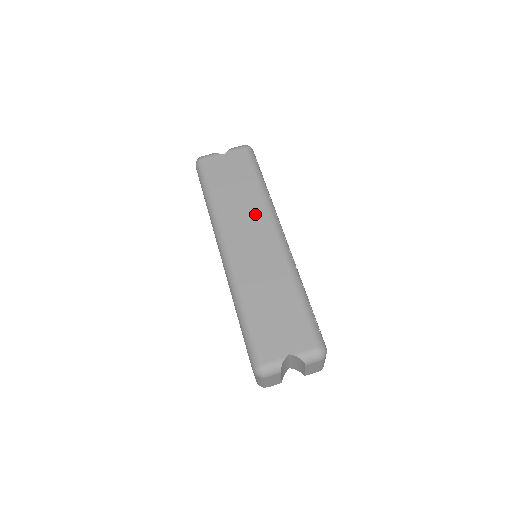
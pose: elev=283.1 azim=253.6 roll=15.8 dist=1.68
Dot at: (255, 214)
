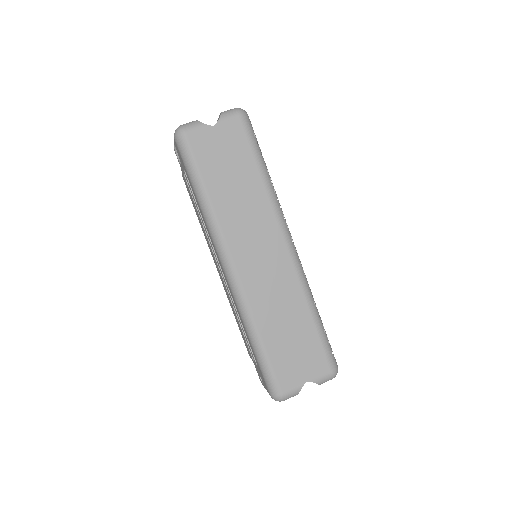
Dot at: (262, 220)
